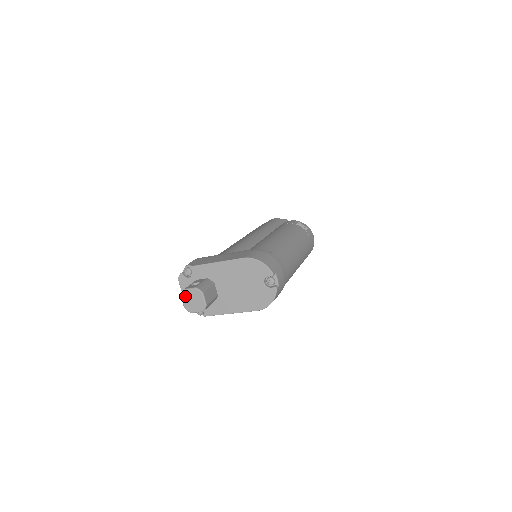
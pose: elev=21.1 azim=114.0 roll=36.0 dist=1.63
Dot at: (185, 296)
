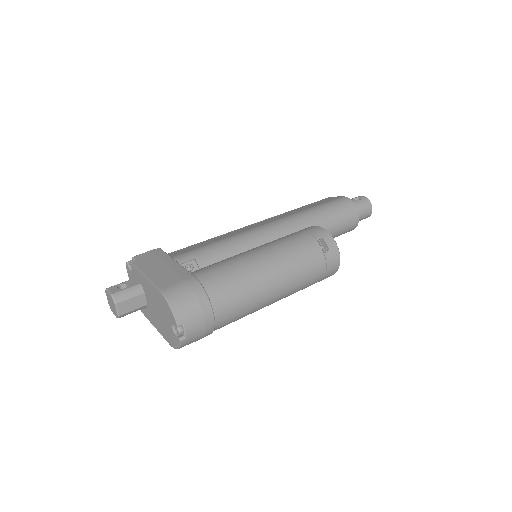
Dot at: (107, 295)
